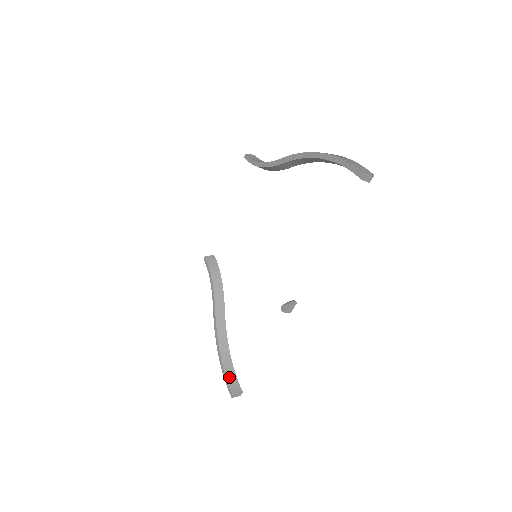
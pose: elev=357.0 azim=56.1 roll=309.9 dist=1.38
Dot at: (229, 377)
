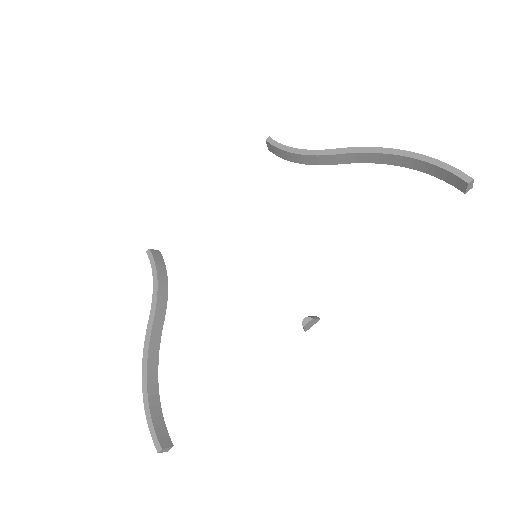
Dot at: (156, 421)
